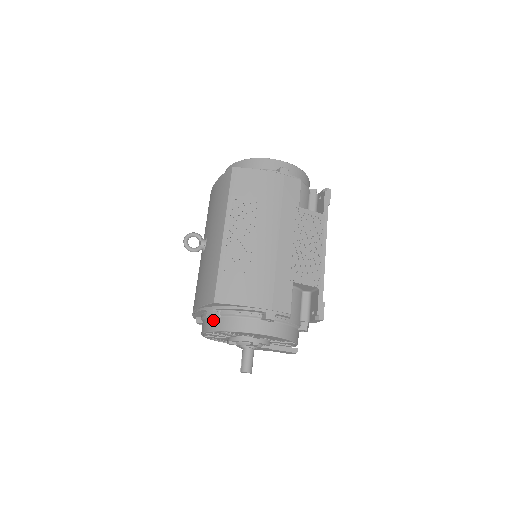
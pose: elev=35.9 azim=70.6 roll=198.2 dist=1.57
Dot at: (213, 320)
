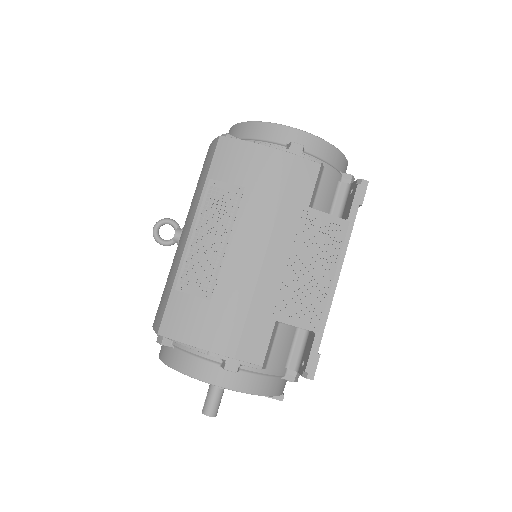
Dot at: (166, 347)
